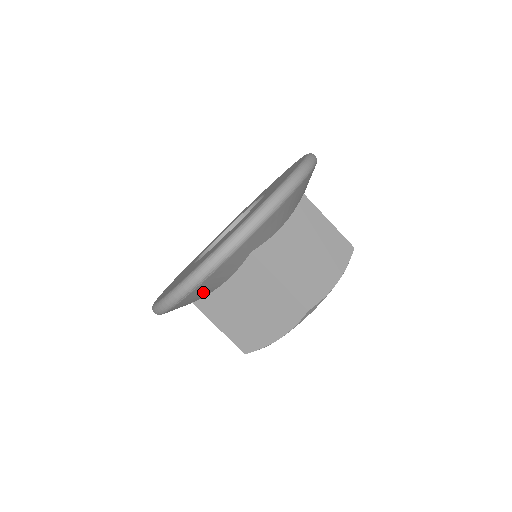
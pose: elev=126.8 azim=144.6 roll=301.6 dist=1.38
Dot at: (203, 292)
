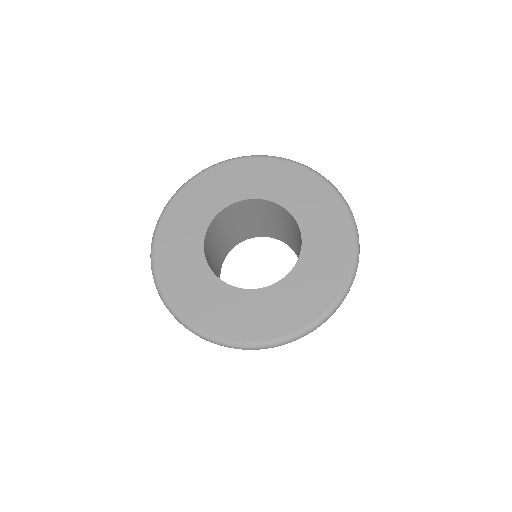
Dot at: occluded
